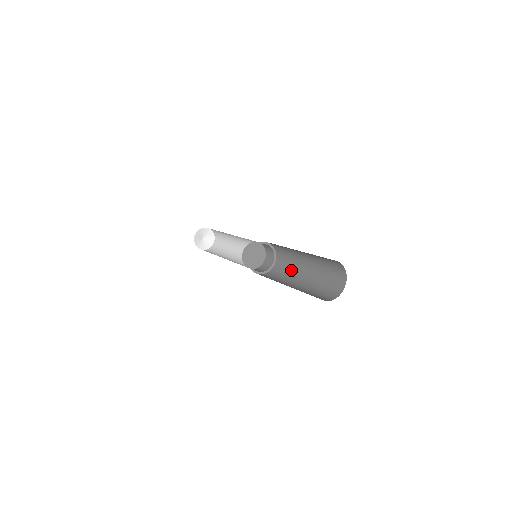
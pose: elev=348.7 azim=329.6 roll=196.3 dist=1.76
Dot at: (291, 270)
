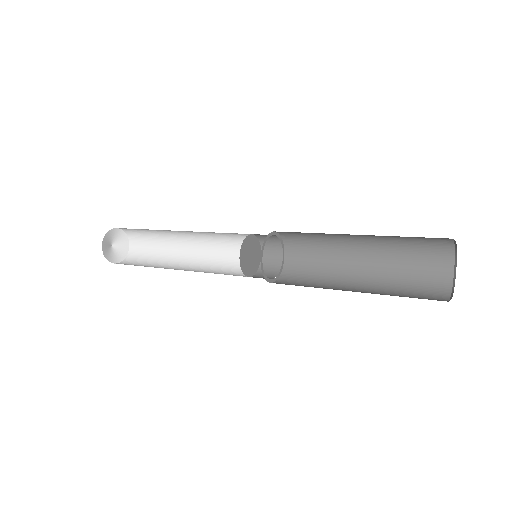
Dot at: (326, 263)
